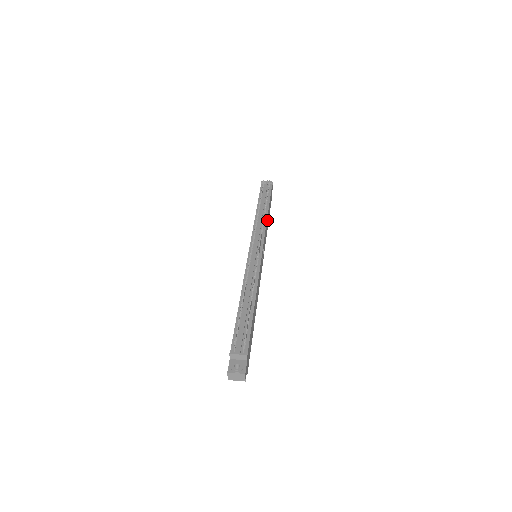
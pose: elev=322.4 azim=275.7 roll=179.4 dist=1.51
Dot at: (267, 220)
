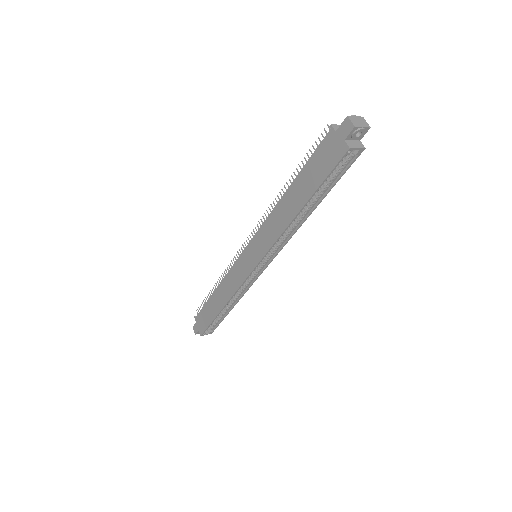
Dot at: occluded
